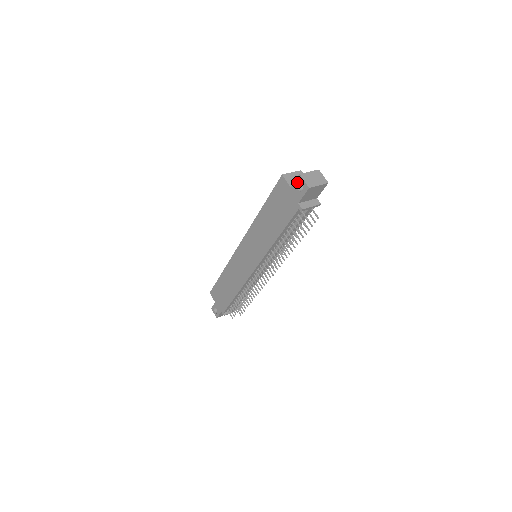
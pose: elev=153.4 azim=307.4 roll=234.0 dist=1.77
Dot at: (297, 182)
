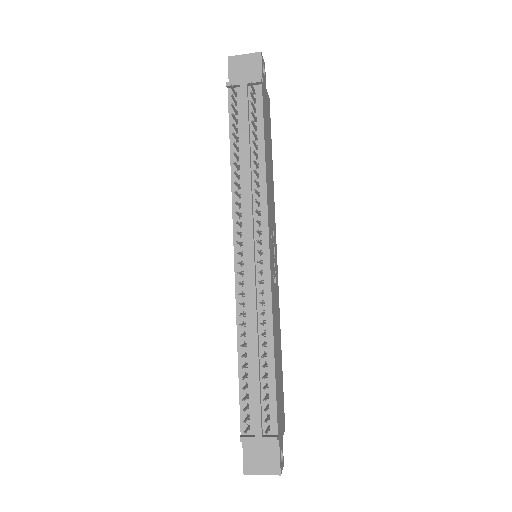
Dot at: occluded
